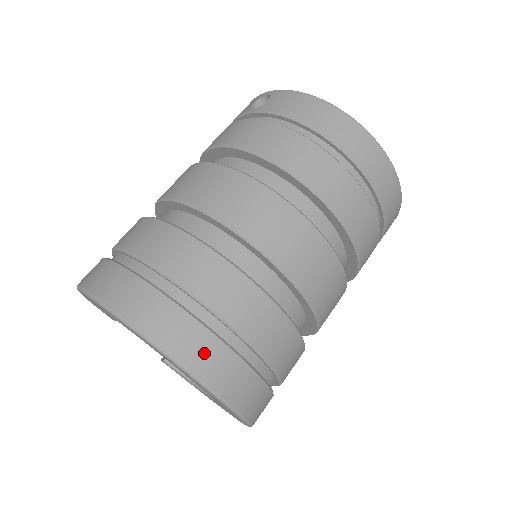
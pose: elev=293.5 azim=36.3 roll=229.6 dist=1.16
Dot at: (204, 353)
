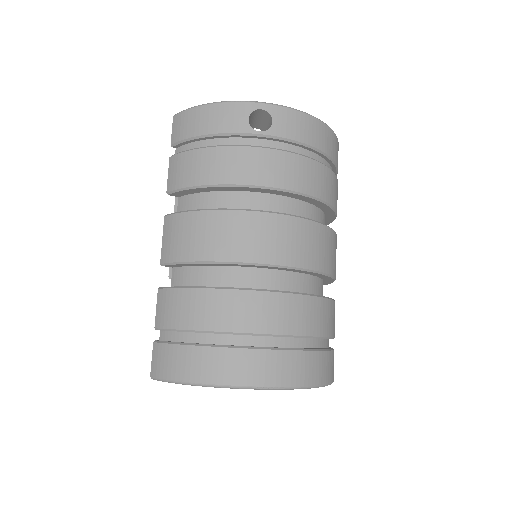
Dot at: occluded
